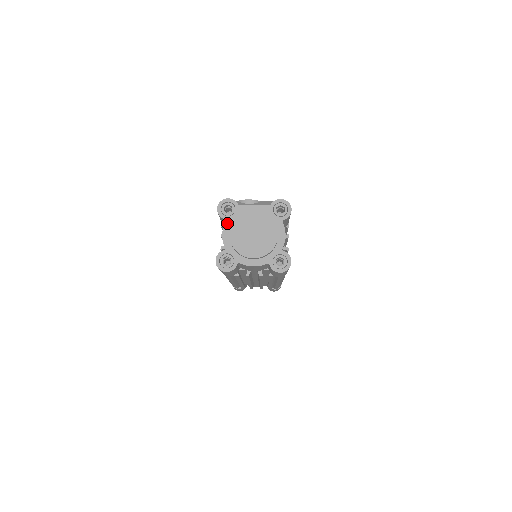
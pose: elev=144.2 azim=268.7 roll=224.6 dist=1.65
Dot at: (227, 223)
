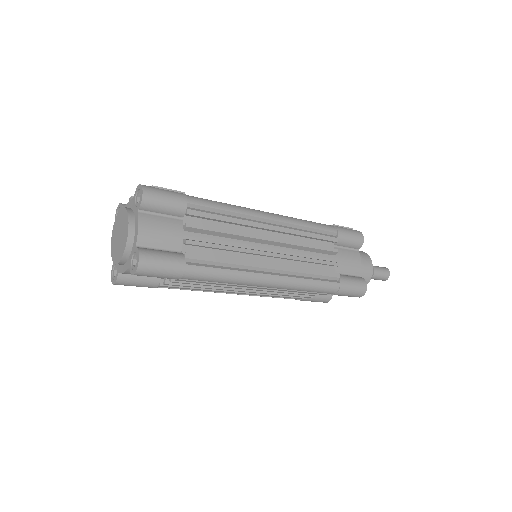
Dot at: occluded
